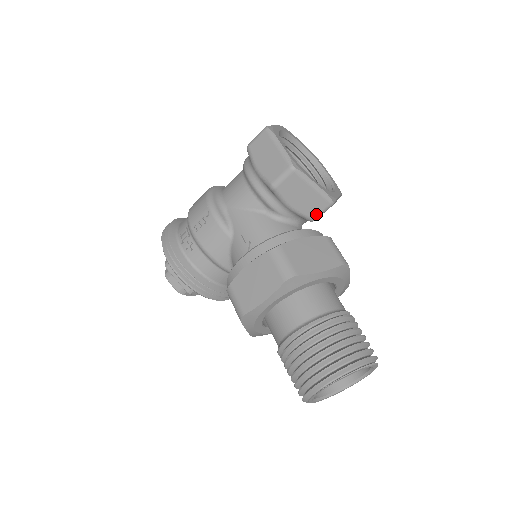
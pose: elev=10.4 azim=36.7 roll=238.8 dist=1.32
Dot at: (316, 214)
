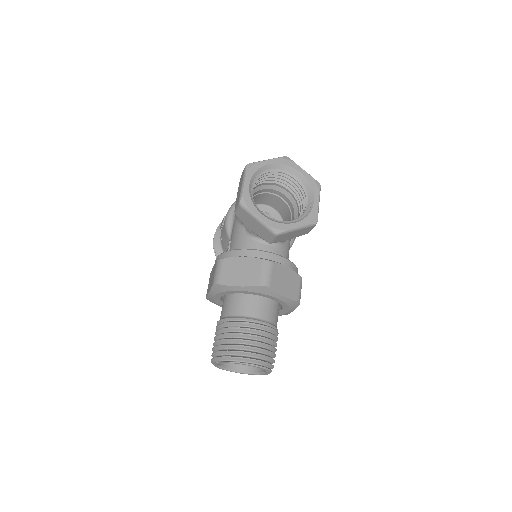
Dot at: (268, 239)
